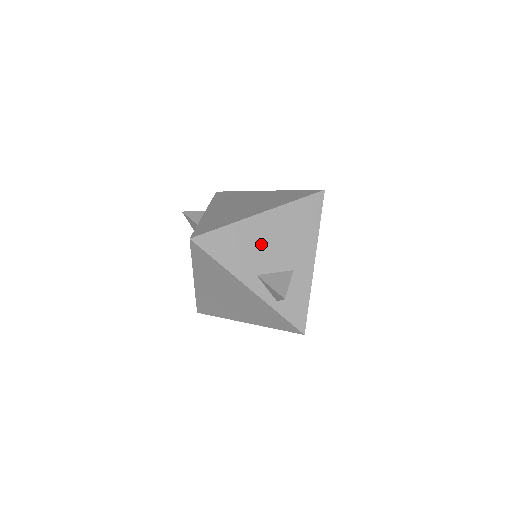
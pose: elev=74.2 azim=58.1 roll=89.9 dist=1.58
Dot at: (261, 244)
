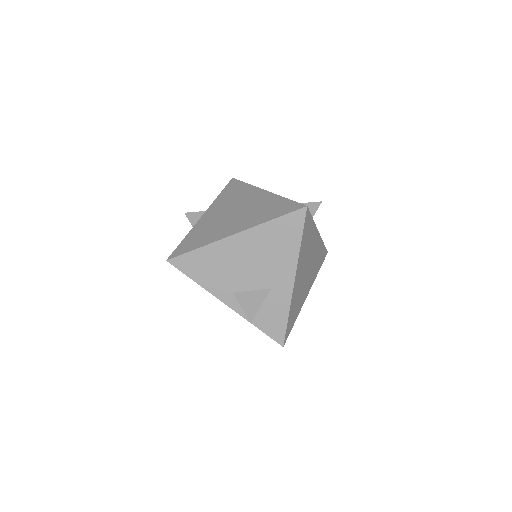
Dot at: (236, 264)
